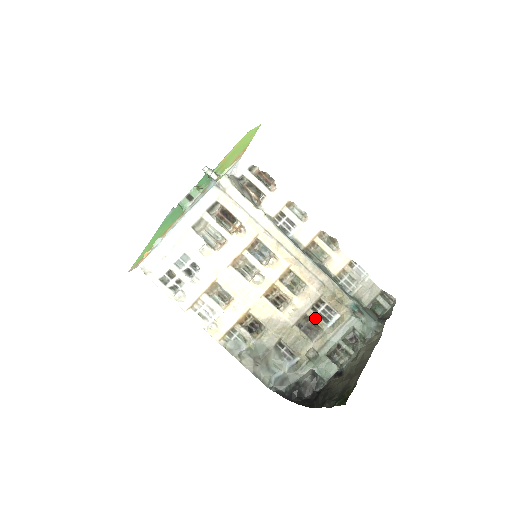
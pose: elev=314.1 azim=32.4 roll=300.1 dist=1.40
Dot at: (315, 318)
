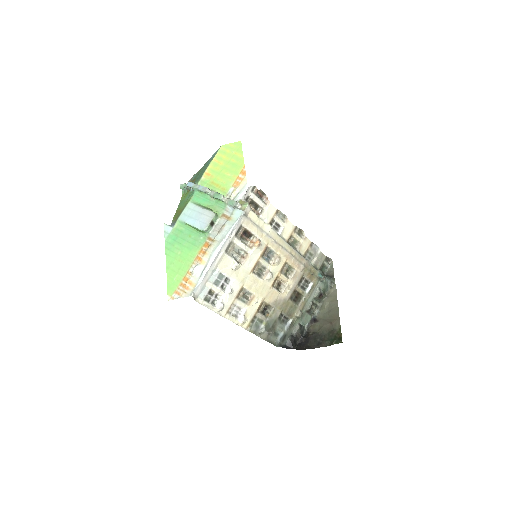
Dot at: (300, 290)
